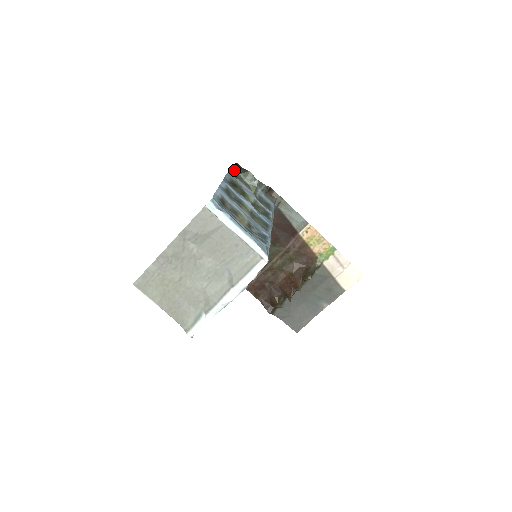
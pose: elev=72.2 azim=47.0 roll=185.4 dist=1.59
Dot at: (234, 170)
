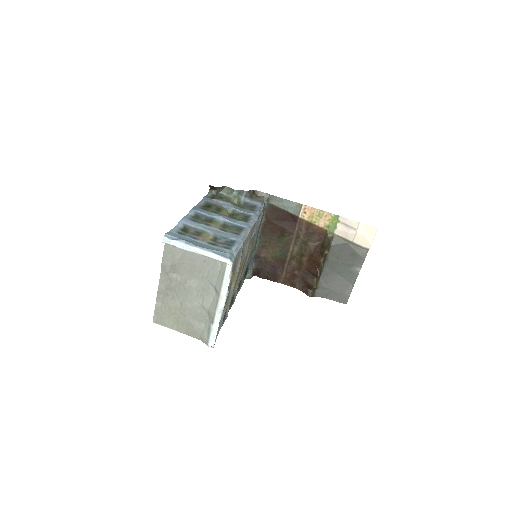
Dot at: (213, 192)
